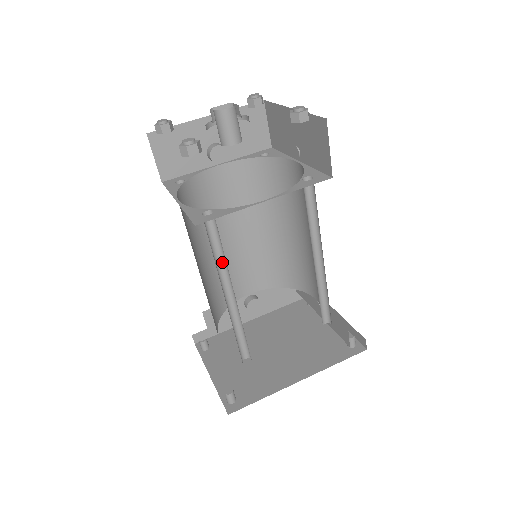
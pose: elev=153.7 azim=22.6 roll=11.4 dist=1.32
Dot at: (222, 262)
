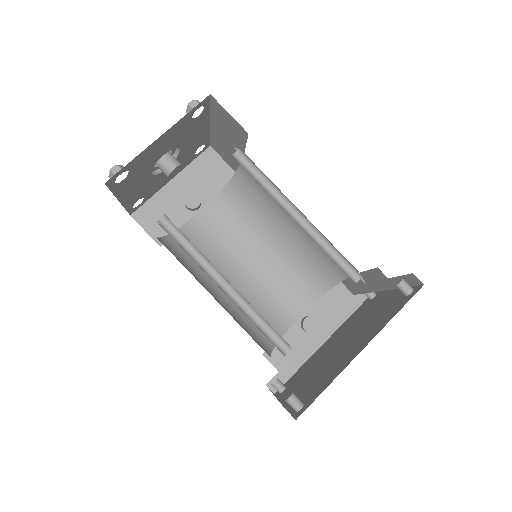
Dot at: (201, 257)
